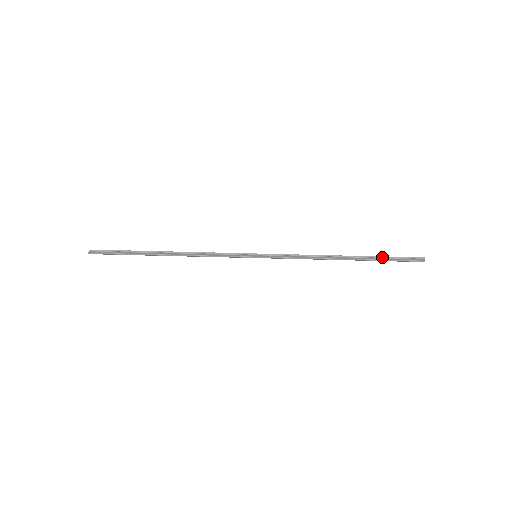
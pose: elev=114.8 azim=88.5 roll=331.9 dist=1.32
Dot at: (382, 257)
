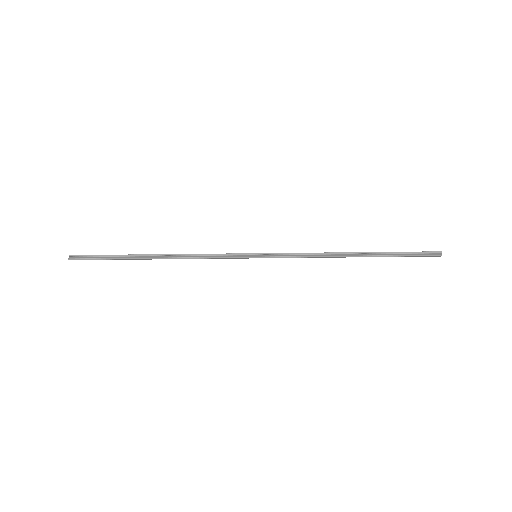
Dot at: (395, 252)
